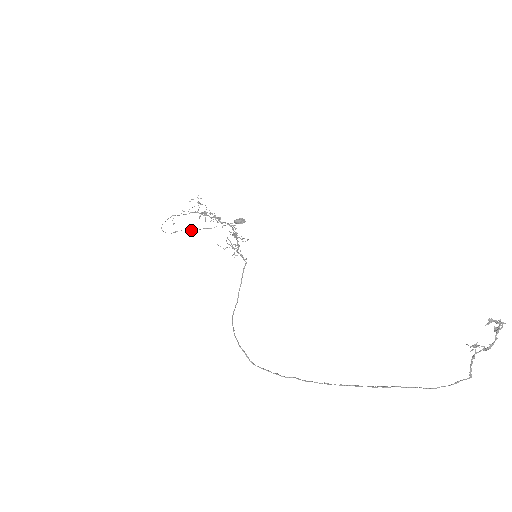
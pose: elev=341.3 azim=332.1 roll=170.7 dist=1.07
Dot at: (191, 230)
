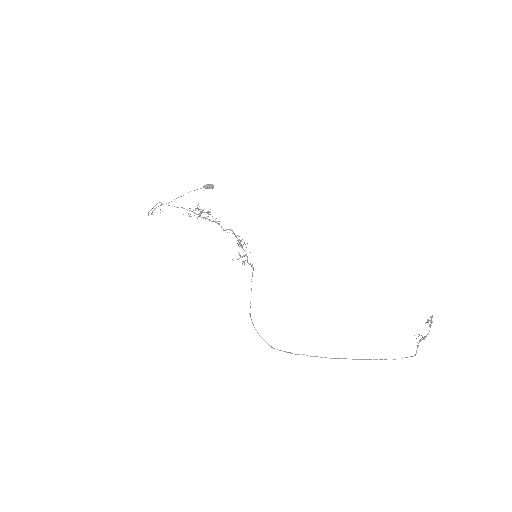
Dot at: occluded
